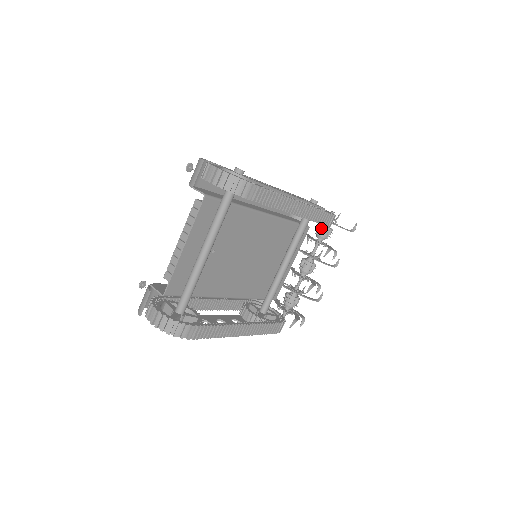
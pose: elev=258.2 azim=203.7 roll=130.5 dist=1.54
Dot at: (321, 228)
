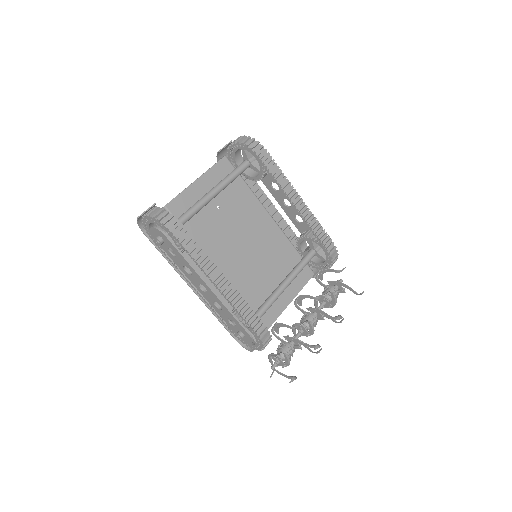
Dot at: (327, 286)
